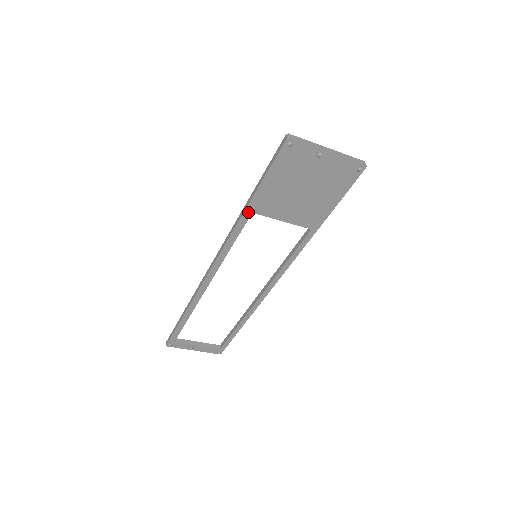
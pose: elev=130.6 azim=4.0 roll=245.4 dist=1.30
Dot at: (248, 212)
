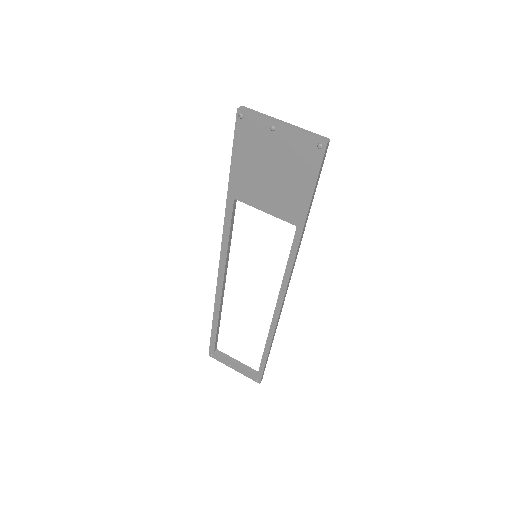
Dot at: (230, 198)
